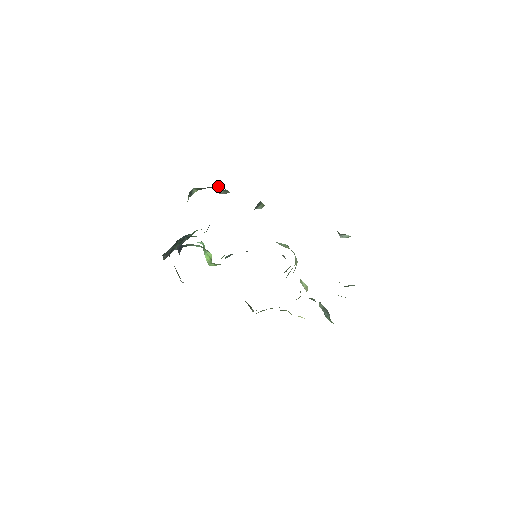
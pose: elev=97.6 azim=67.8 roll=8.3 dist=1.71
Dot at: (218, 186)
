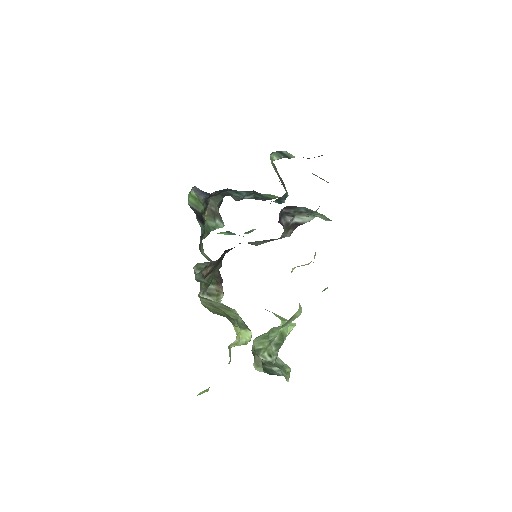
Dot at: occluded
